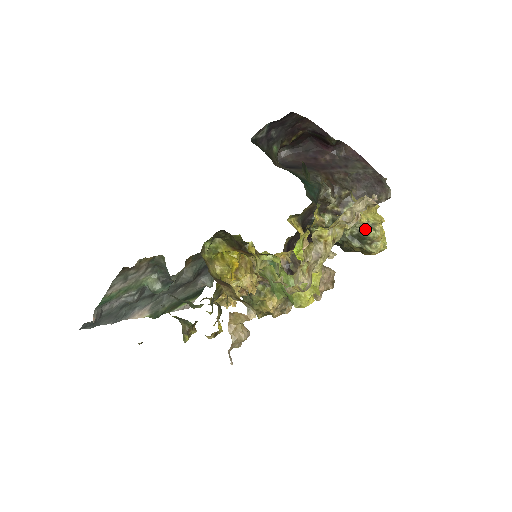
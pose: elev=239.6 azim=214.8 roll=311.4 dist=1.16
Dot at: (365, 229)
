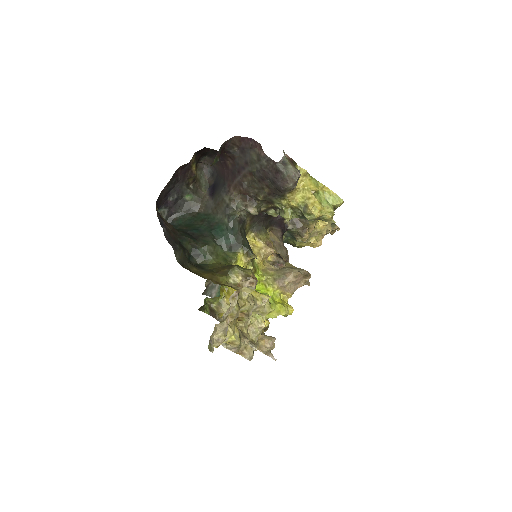
Dot at: (302, 214)
